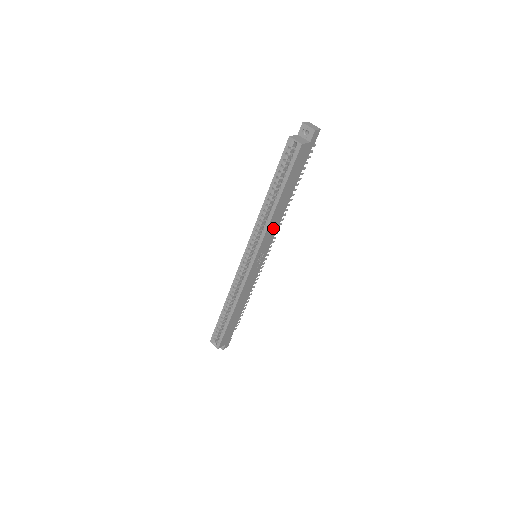
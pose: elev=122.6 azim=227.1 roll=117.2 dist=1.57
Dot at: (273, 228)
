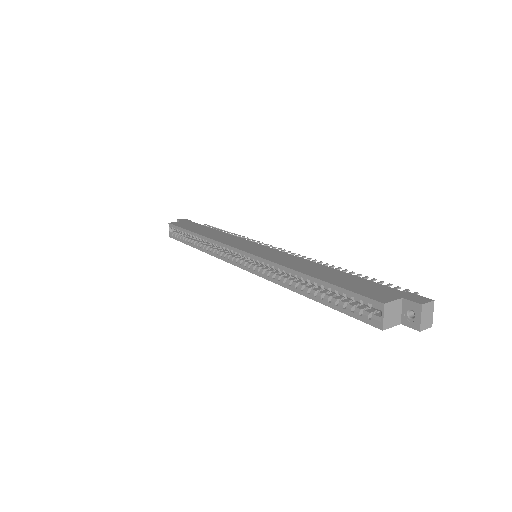
Dot at: occluded
